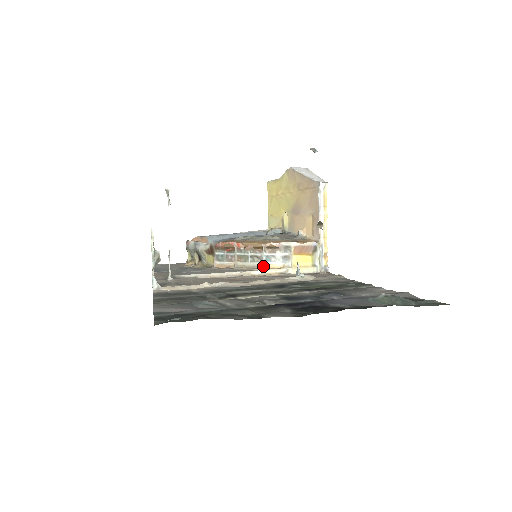
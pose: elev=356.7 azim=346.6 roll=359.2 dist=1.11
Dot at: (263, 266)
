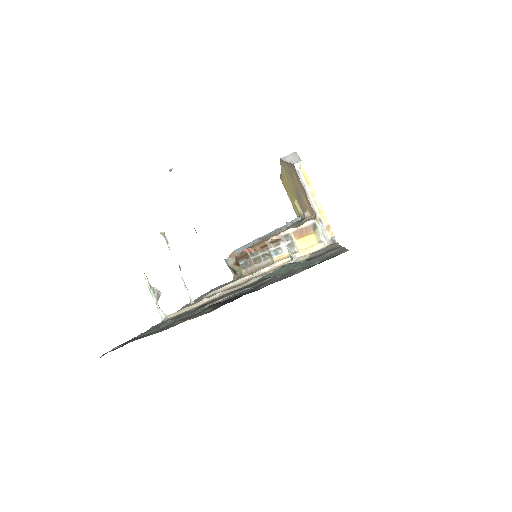
Dot at: (274, 261)
